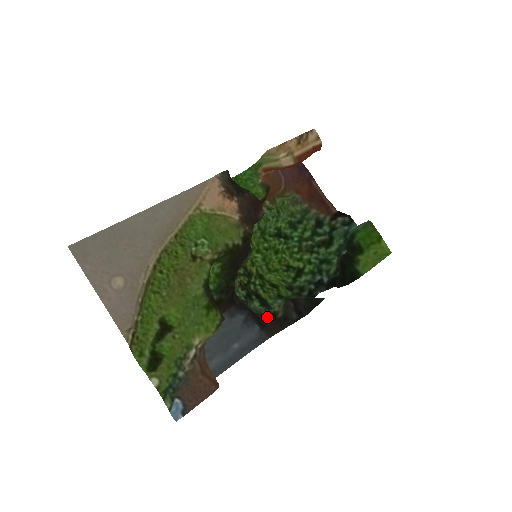
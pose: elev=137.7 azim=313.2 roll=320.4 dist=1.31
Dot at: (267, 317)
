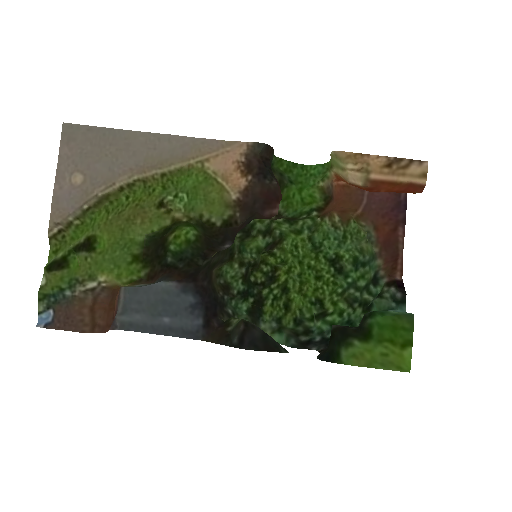
Dot at: (225, 322)
